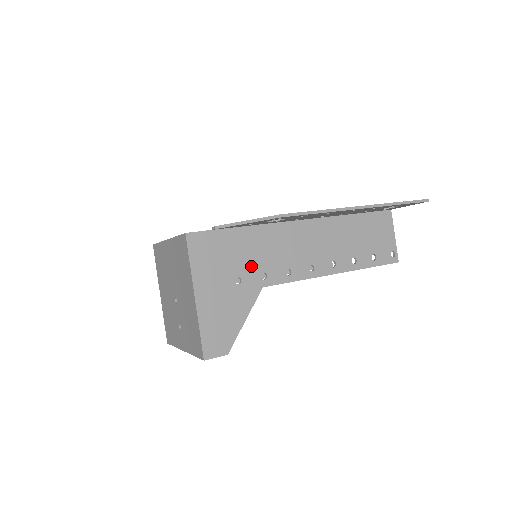
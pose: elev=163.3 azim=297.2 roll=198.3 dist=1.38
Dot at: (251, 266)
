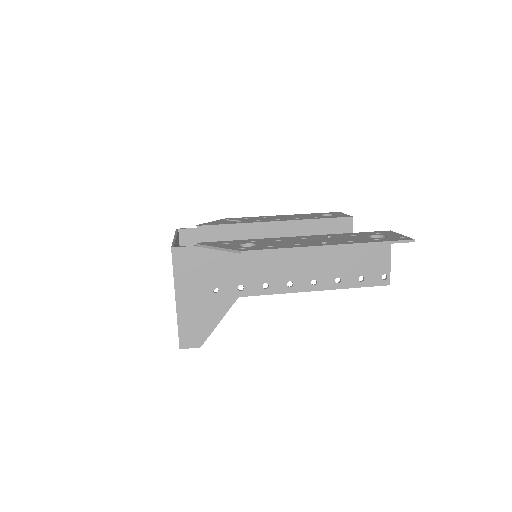
Dot at: (229, 278)
